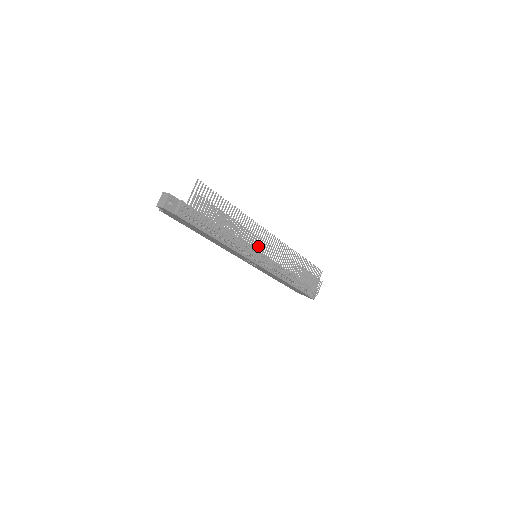
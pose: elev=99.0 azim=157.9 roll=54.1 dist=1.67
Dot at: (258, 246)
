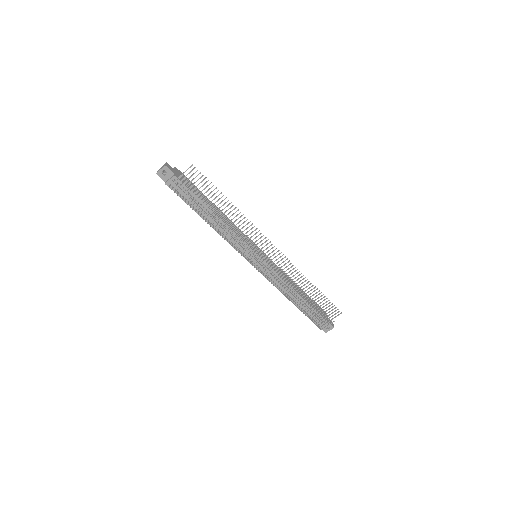
Dot at: (252, 248)
